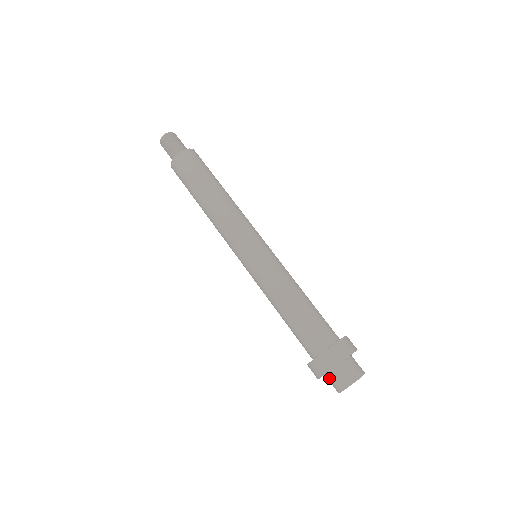
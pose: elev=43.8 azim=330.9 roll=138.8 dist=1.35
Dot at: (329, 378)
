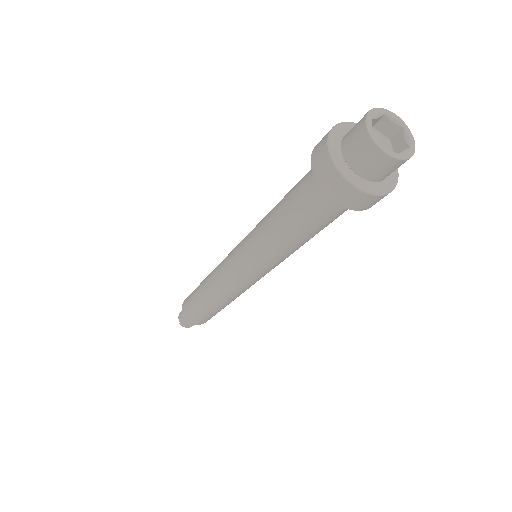
Dot at: (359, 167)
